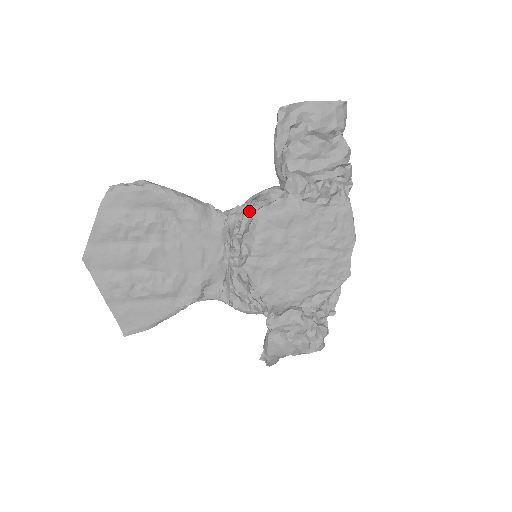
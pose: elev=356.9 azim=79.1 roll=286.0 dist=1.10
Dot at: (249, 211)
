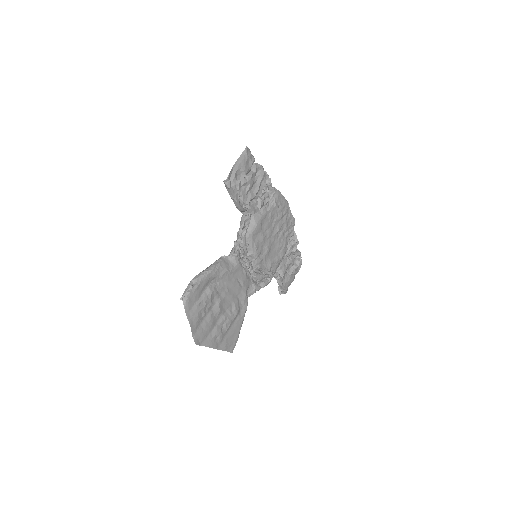
Dot at: (243, 241)
